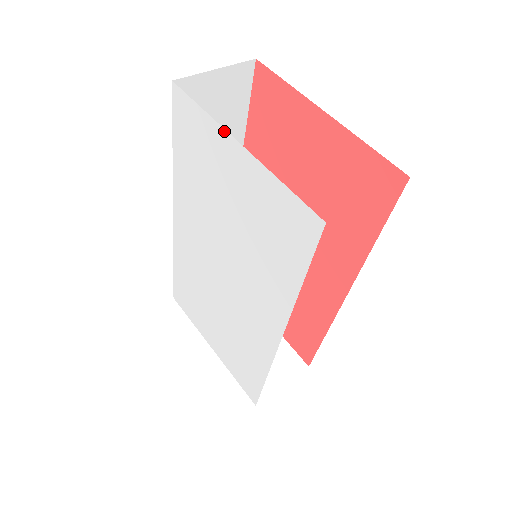
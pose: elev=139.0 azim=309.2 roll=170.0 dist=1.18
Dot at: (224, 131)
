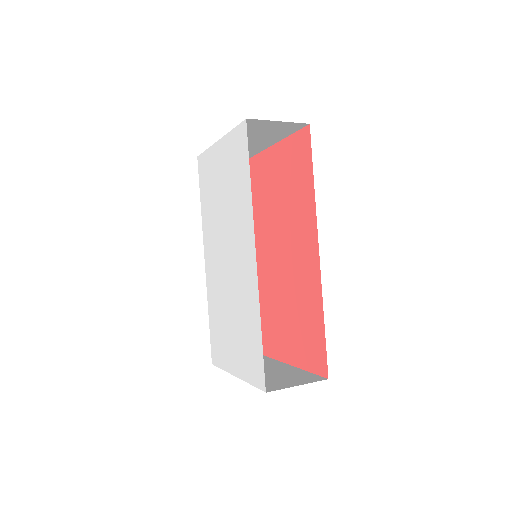
Dot at: (214, 145)
